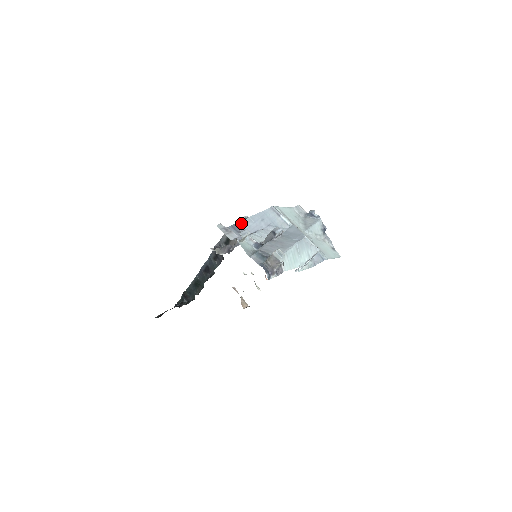
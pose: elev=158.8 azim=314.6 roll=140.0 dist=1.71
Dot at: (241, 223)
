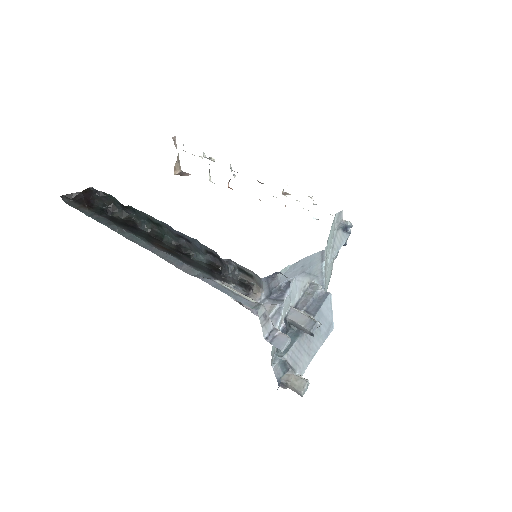
Dot at: (279, 272)
